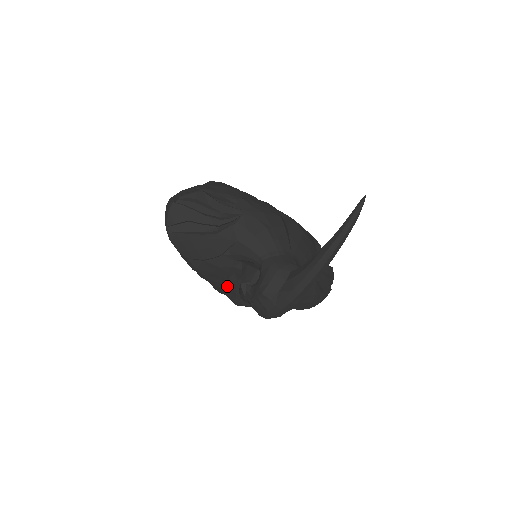
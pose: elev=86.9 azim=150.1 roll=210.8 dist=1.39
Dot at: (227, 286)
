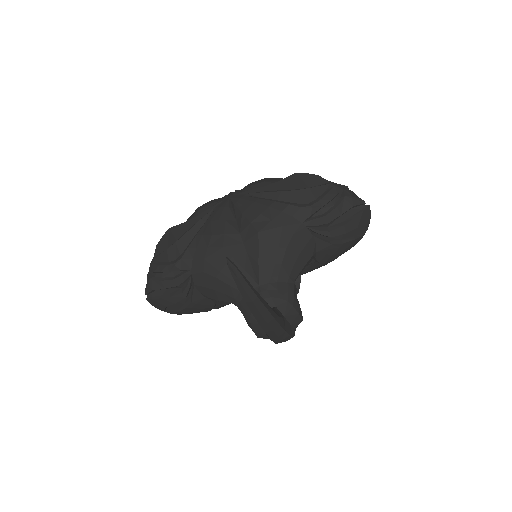
Dot at: occluded
